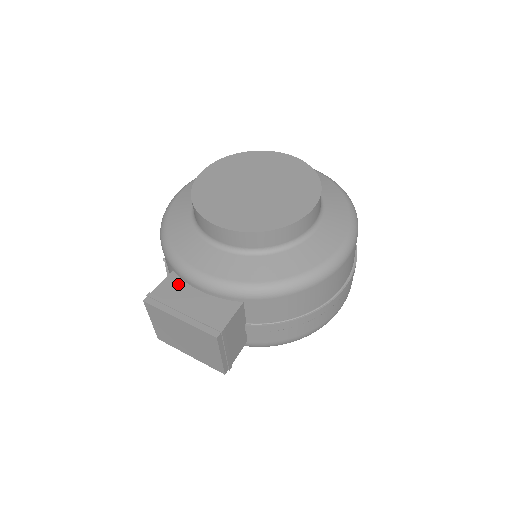
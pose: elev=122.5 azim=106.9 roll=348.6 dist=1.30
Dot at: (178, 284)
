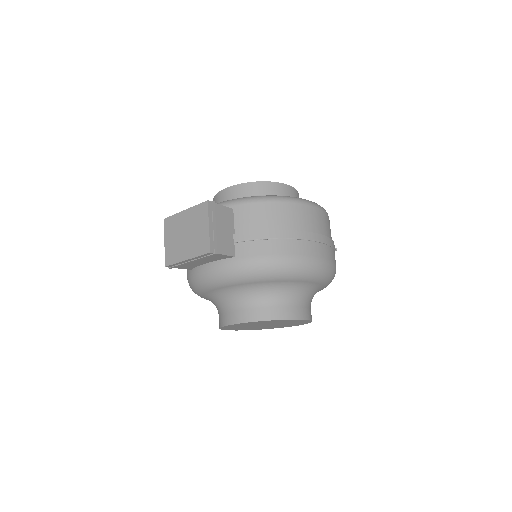
Dot at: occluded
